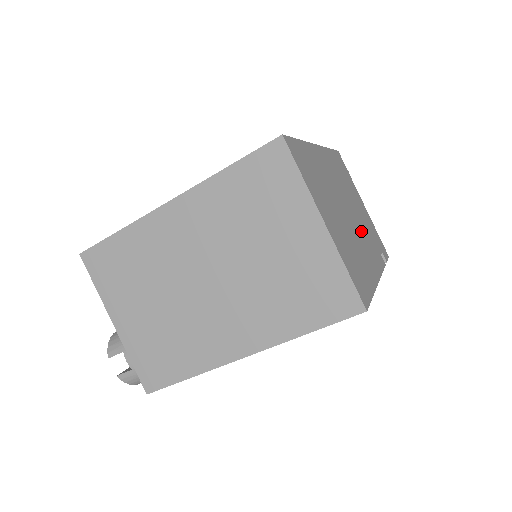
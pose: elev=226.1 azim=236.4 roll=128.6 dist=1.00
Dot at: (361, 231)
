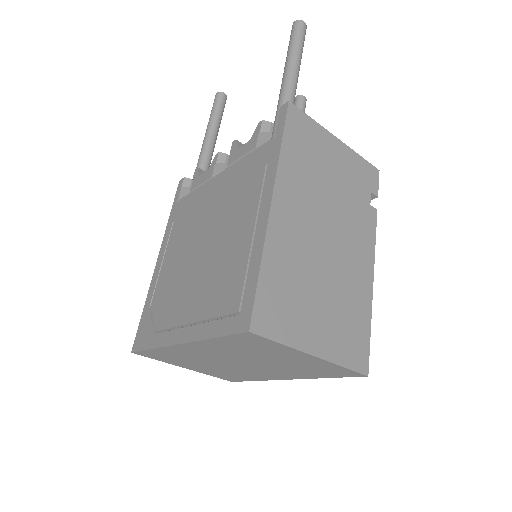
Dot at: (345, 232)
